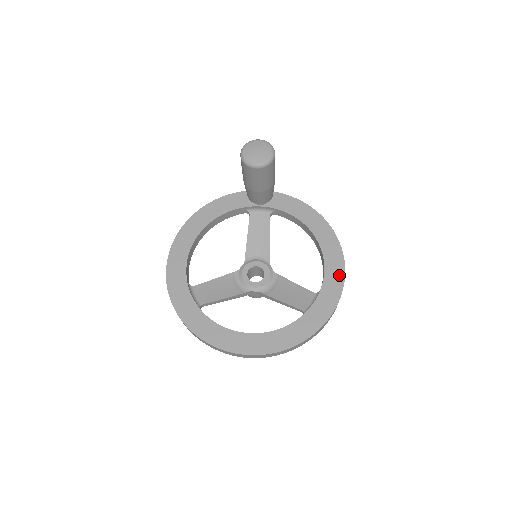
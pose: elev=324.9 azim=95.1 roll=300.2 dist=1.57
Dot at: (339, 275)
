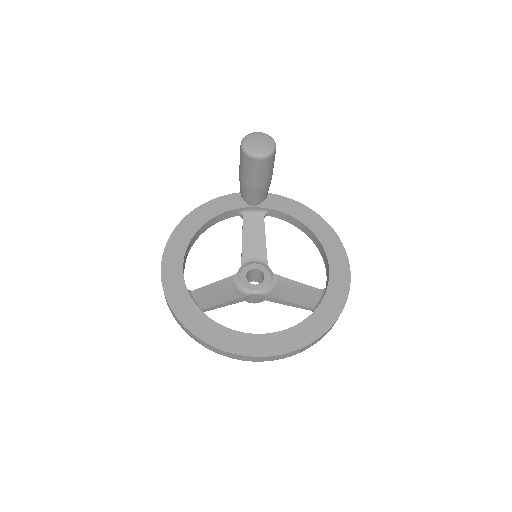
Dot at: (344, 269)
